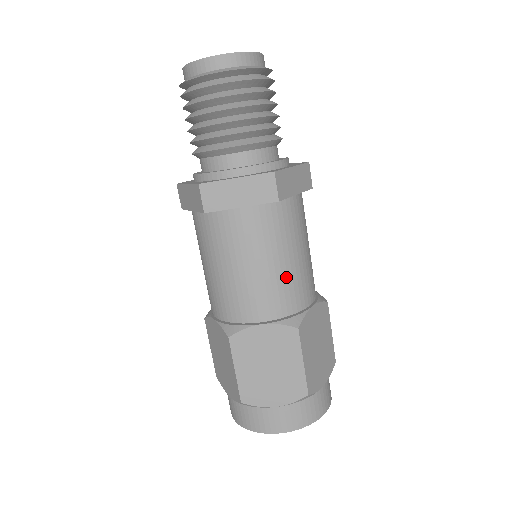
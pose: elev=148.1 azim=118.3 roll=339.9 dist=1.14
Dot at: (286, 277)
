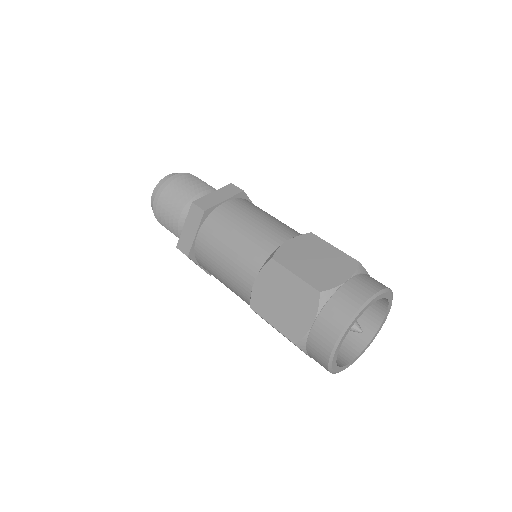
Dot at: (280, 223)
